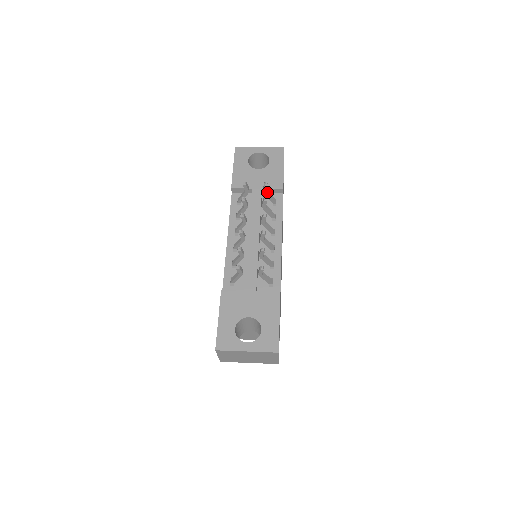
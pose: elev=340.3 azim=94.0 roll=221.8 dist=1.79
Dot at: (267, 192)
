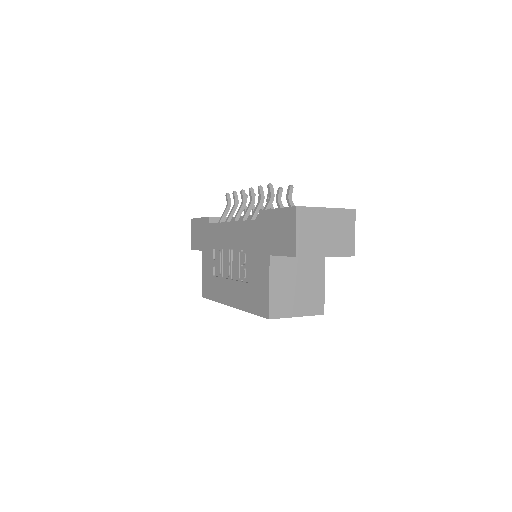
Dot at: (246, 207)
